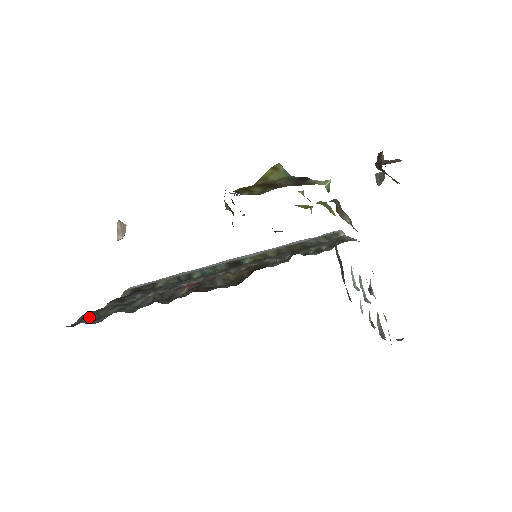
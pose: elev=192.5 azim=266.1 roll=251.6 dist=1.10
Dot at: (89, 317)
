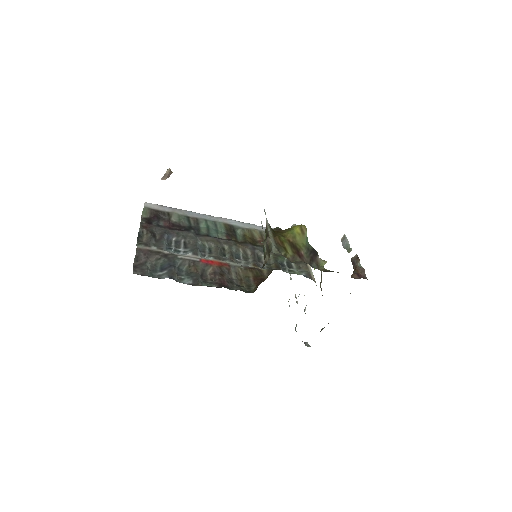
Dot at: (143, 260)
